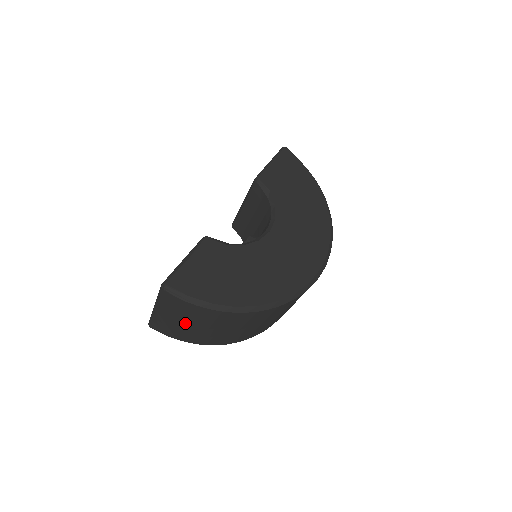
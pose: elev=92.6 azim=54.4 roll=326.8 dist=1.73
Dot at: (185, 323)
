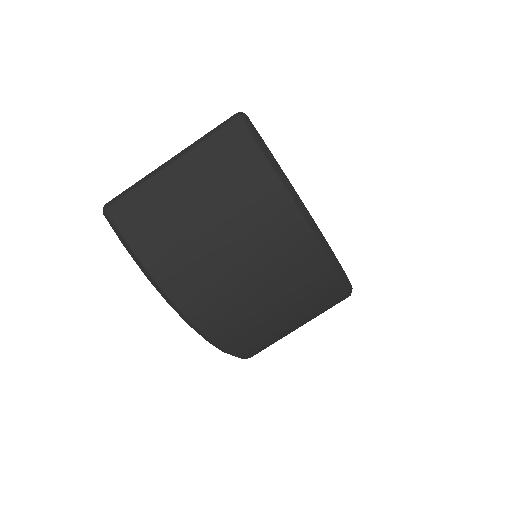
Dot at: (202, 208)
